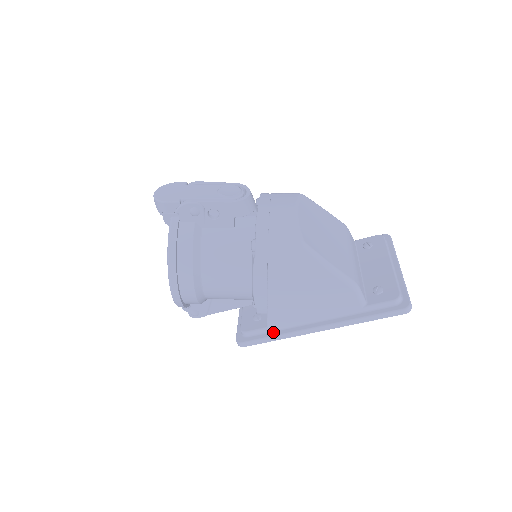
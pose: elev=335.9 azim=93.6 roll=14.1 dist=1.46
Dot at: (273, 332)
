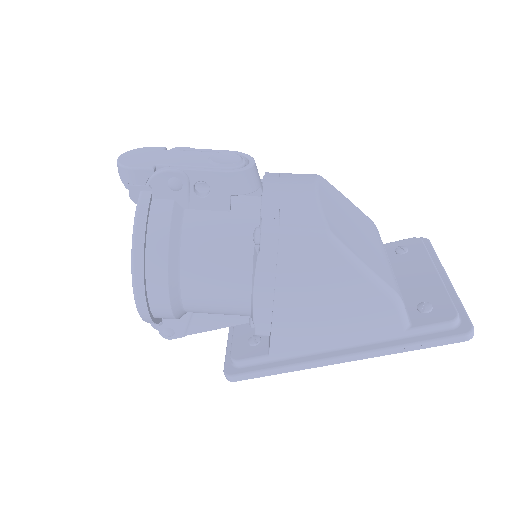
Dot at: (276, 362)
